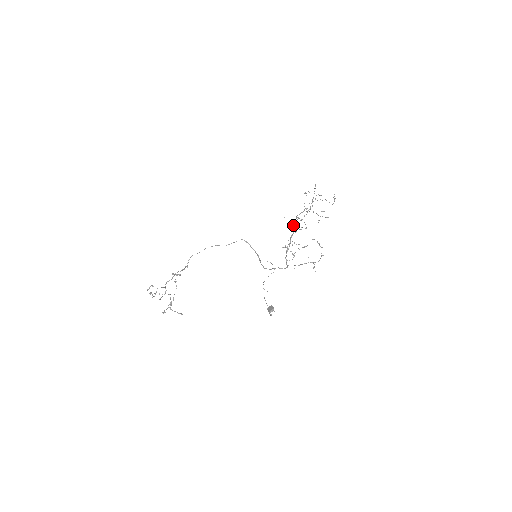
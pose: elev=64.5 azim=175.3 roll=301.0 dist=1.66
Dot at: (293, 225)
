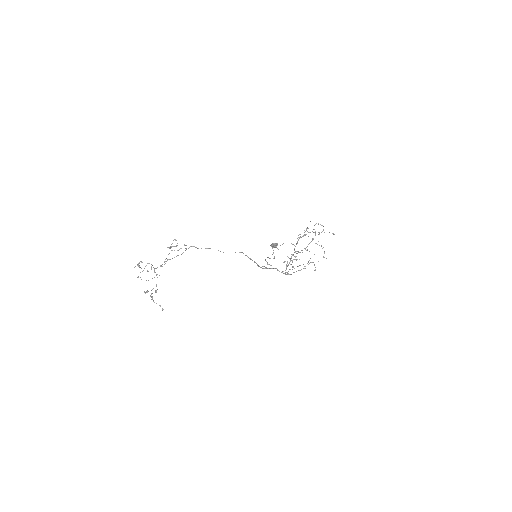
Dot at: (294, 249)
